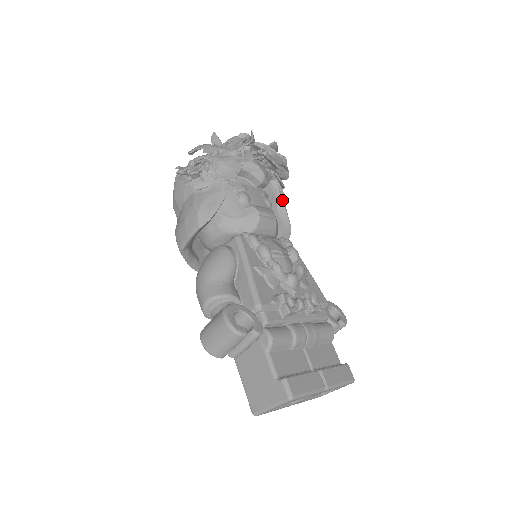
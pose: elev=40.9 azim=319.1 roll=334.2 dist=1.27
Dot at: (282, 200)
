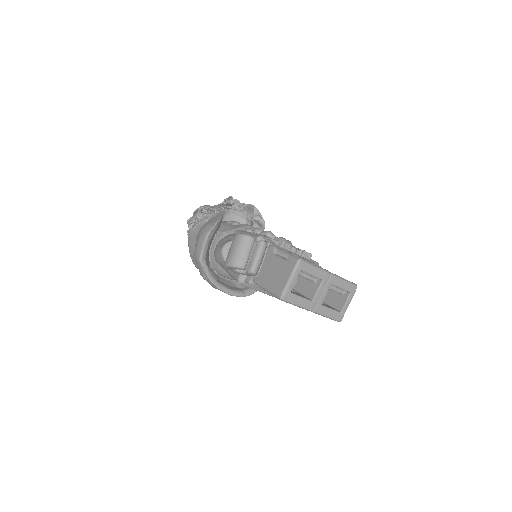
Dot at: occluded
